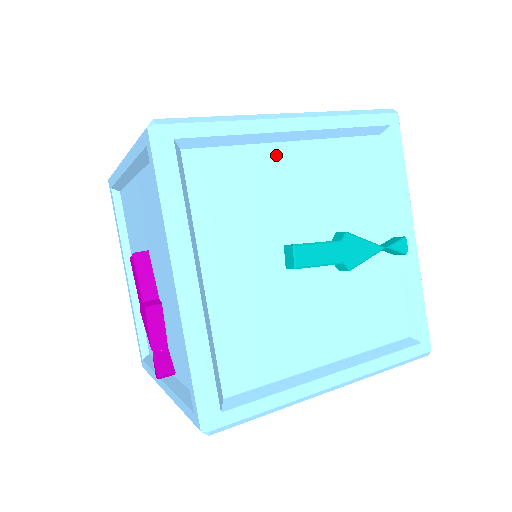
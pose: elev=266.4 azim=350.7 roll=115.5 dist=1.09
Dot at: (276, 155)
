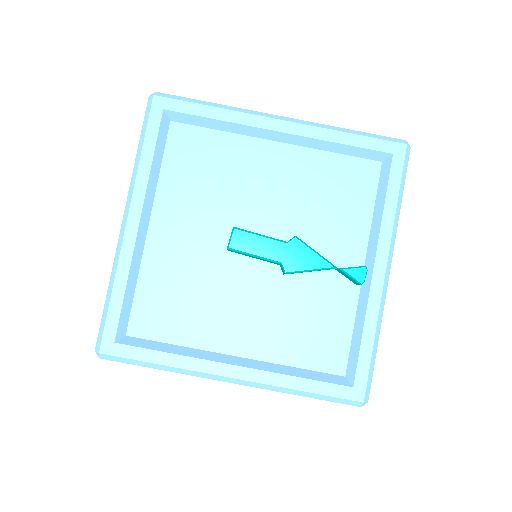
Dot at: (256, 149)
